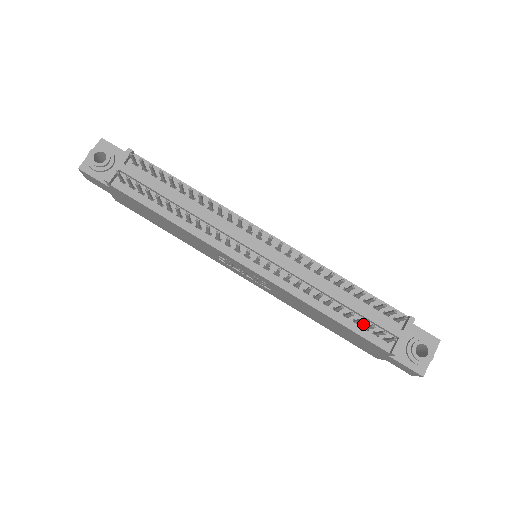
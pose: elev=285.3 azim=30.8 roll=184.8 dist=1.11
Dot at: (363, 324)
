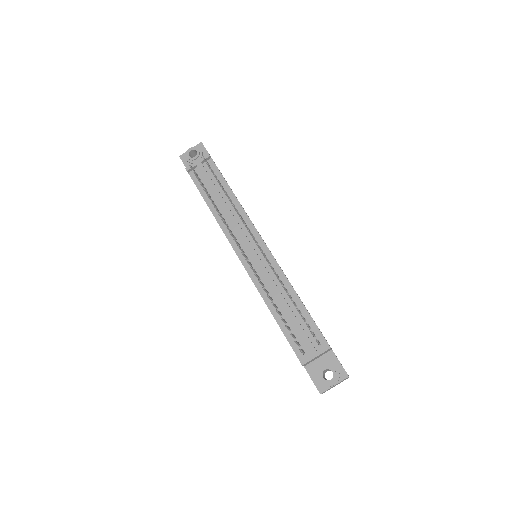
Dot at: (293, 333)
